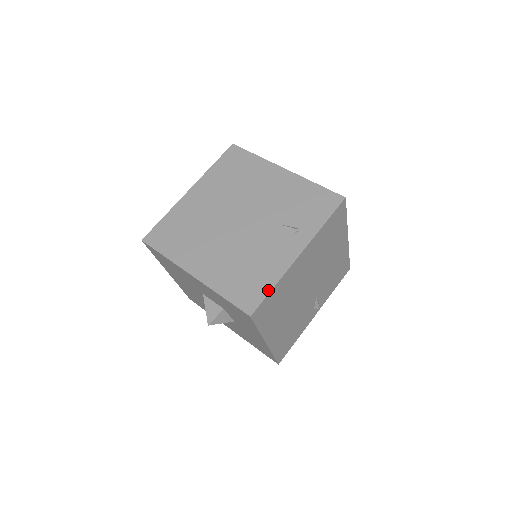
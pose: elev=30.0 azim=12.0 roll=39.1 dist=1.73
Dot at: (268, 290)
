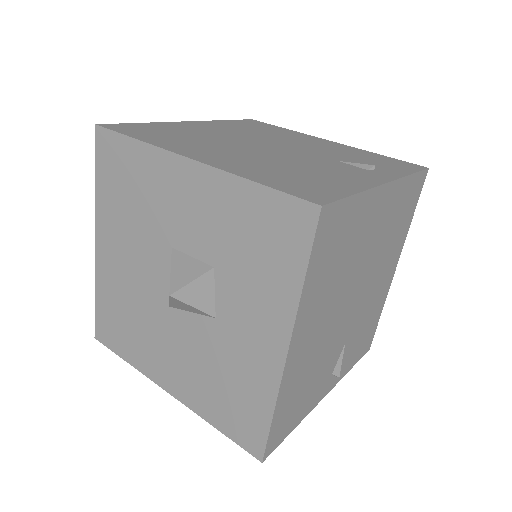
Dot at: (347, 193)
